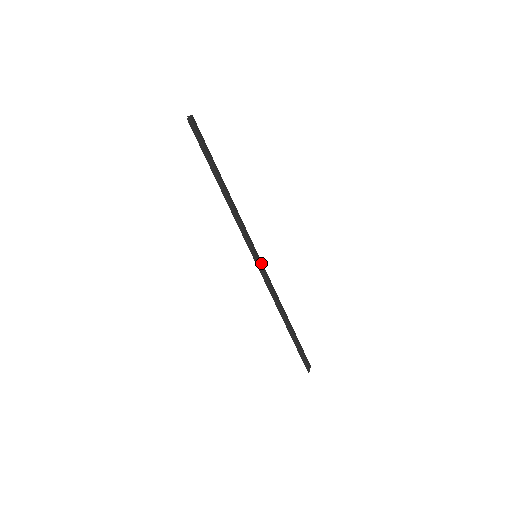
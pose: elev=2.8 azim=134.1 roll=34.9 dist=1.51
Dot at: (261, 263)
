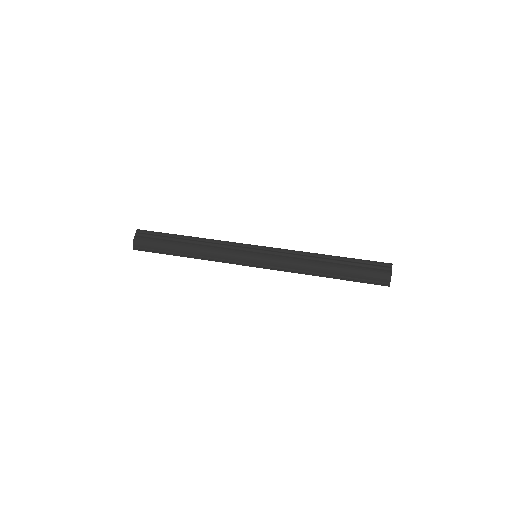
Dot at: (261, 261)
